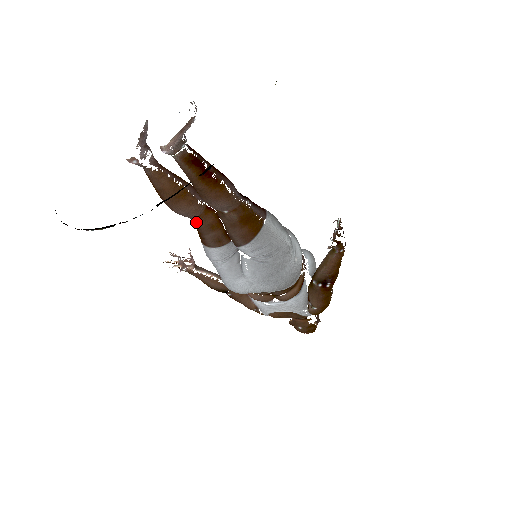
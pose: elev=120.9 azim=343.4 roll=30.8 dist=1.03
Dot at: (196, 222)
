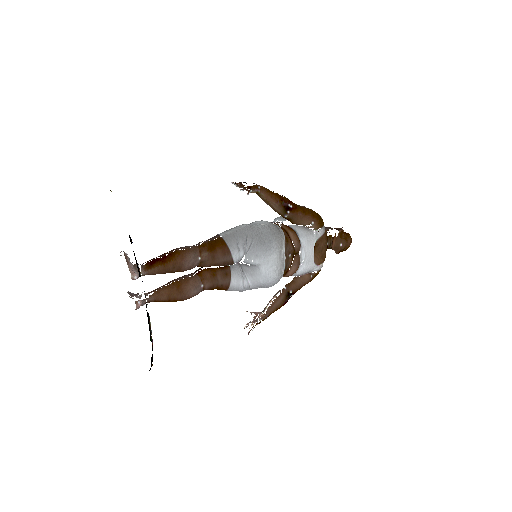
Dot at: (206, 286)
